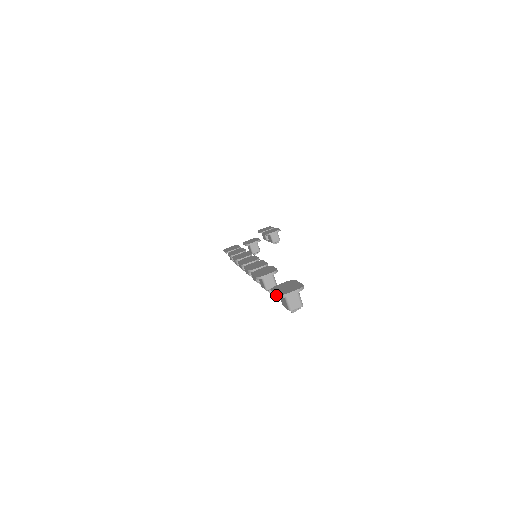
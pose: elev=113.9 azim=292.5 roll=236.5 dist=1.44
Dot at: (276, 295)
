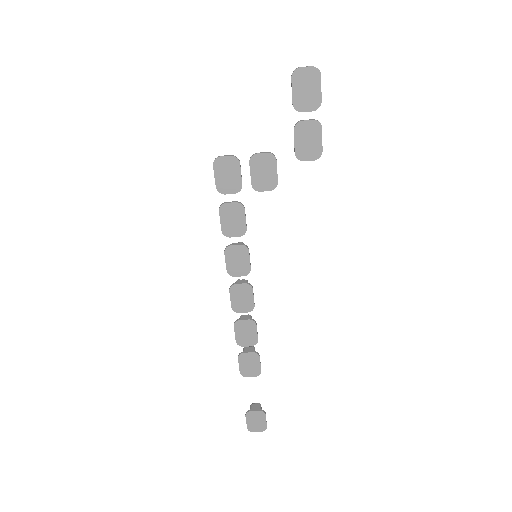
Dot at: (247, 426)
